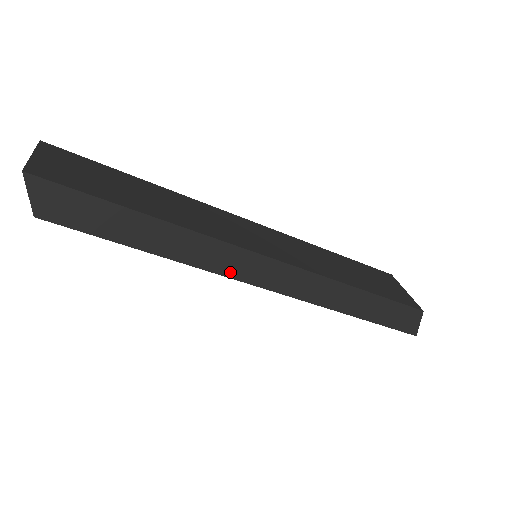
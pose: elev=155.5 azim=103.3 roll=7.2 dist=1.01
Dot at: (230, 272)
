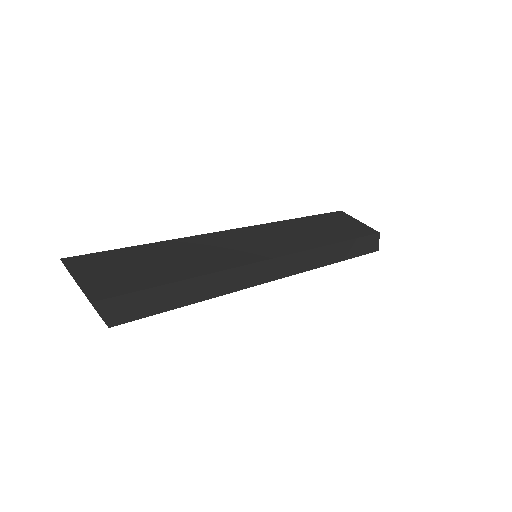
Dot at: (252, 283)
